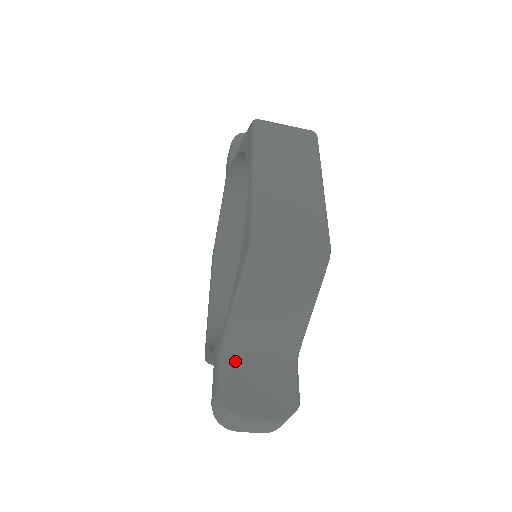
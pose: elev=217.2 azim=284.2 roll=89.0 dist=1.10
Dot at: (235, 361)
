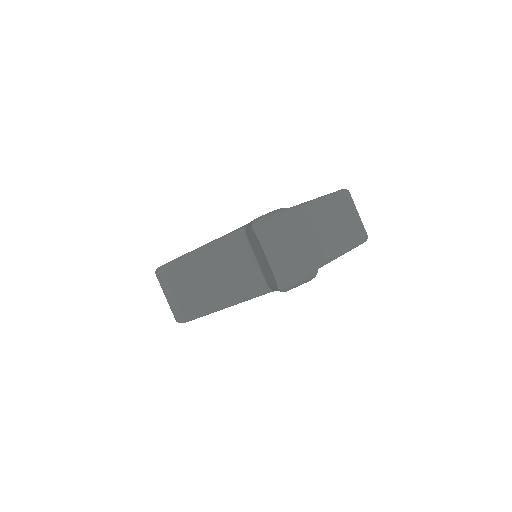
Dot at: occluded
